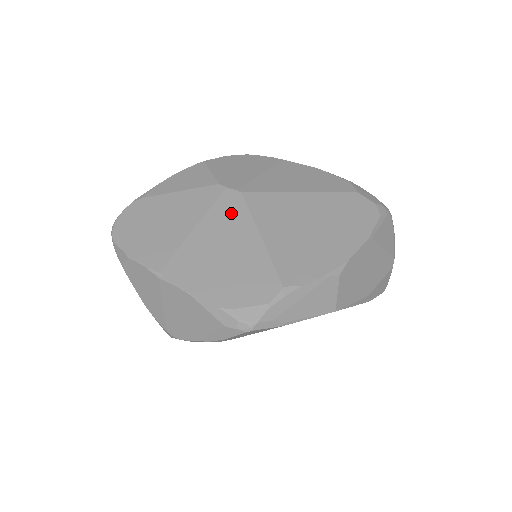
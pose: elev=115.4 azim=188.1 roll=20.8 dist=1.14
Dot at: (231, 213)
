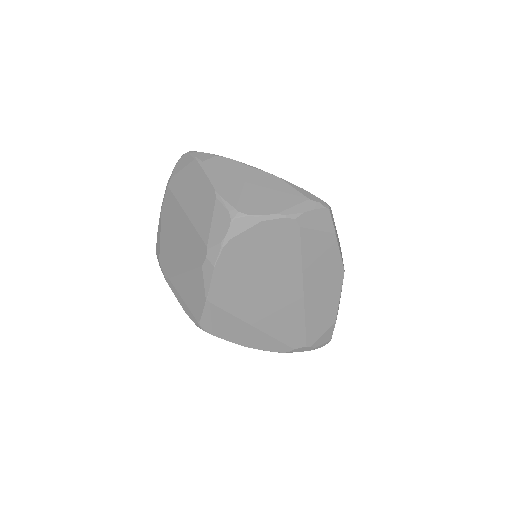
Dot at: occluded
